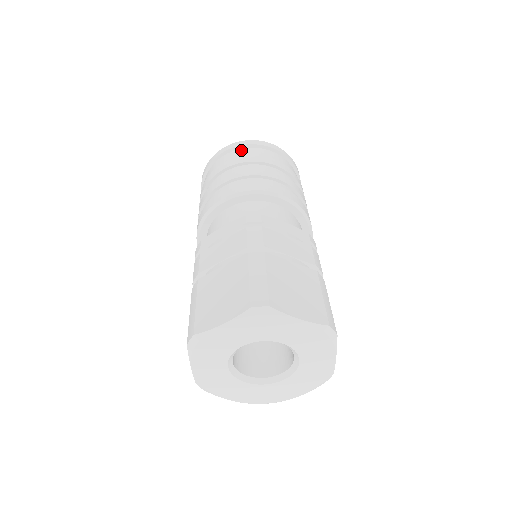
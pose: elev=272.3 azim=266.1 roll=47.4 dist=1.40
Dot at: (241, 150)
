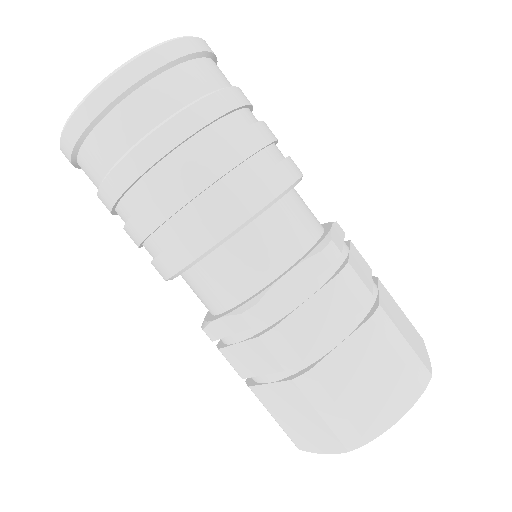
Dot at: (98, 133)
